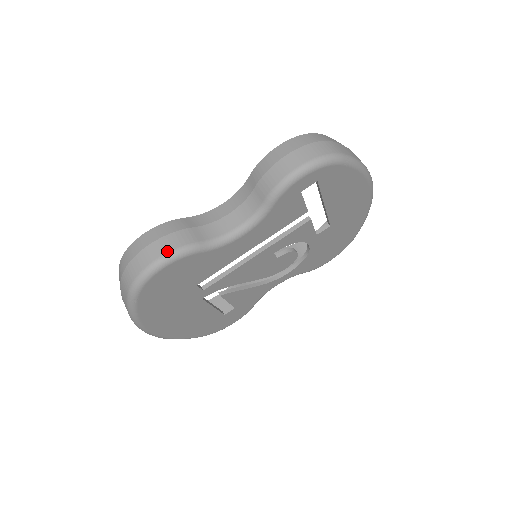
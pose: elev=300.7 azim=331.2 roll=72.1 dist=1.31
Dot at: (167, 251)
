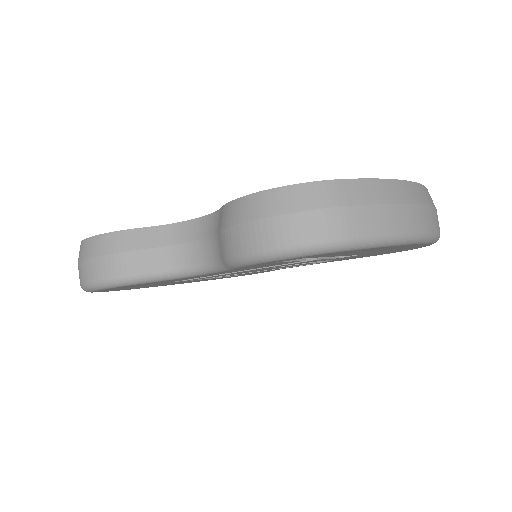
Dot at: (105, 276)
